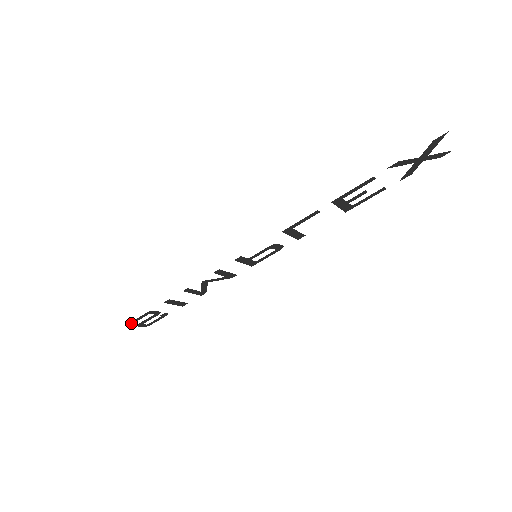
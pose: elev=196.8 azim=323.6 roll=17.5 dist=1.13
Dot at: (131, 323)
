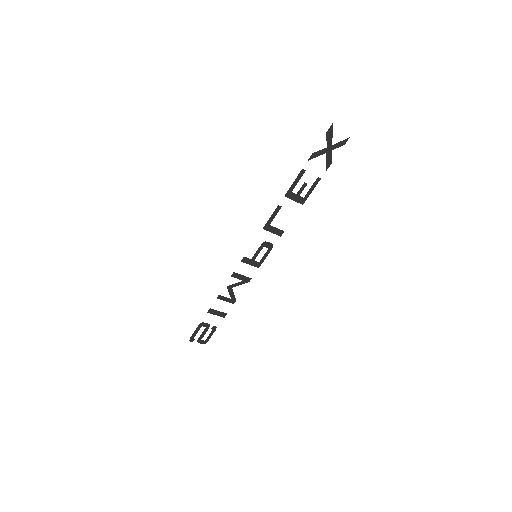
Dot at: (192, 338)
